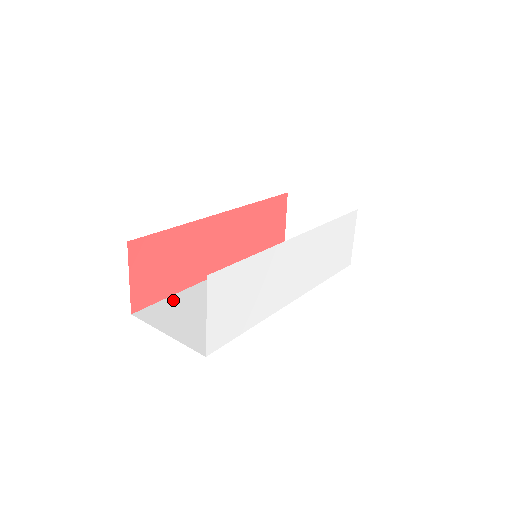
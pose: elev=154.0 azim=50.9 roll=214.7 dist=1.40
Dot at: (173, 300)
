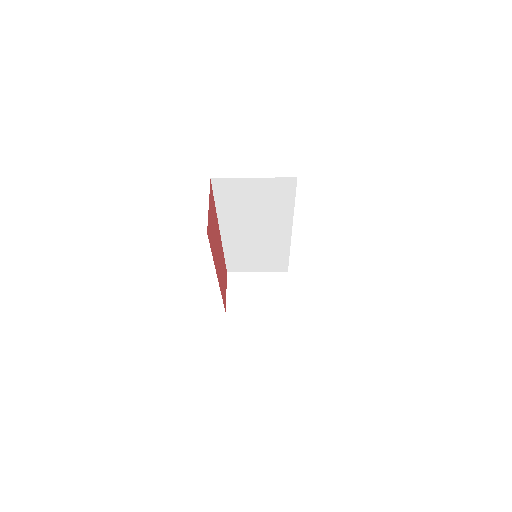
Dot at: occluded
